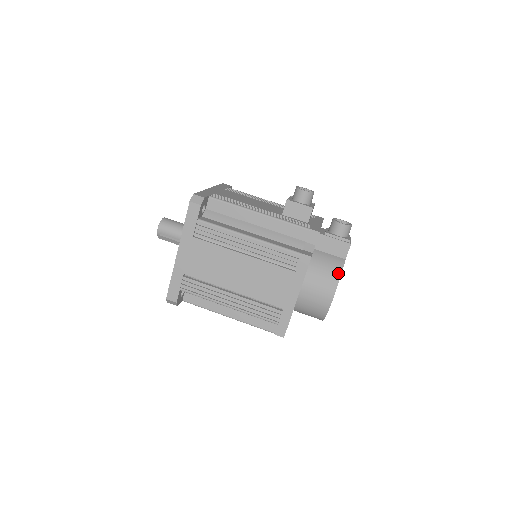
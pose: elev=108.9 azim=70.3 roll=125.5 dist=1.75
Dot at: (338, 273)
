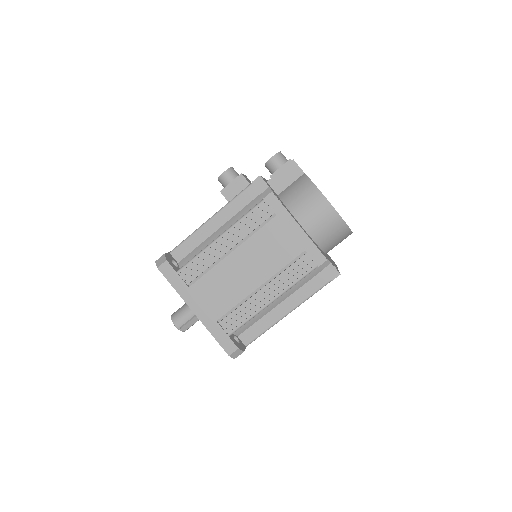
Dot at: (309, 184)
